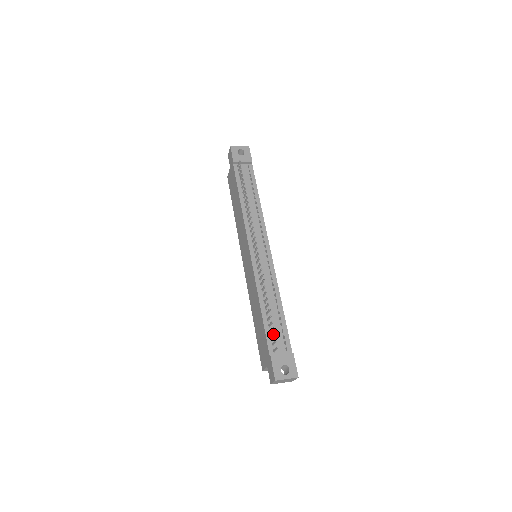
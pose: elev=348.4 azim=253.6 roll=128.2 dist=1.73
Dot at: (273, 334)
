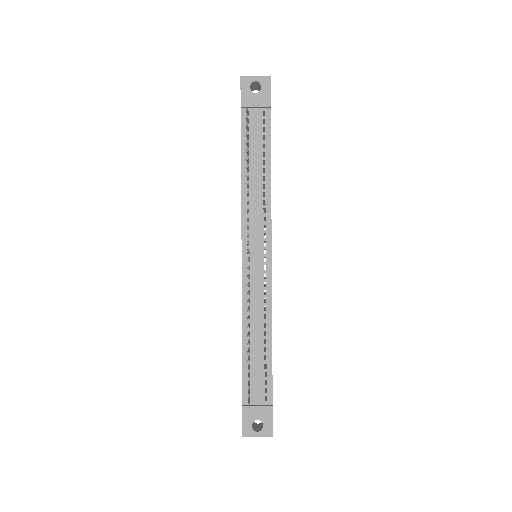
Dot at: occluded
